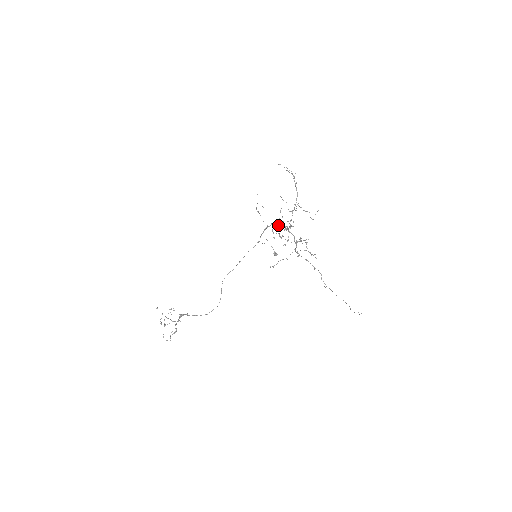
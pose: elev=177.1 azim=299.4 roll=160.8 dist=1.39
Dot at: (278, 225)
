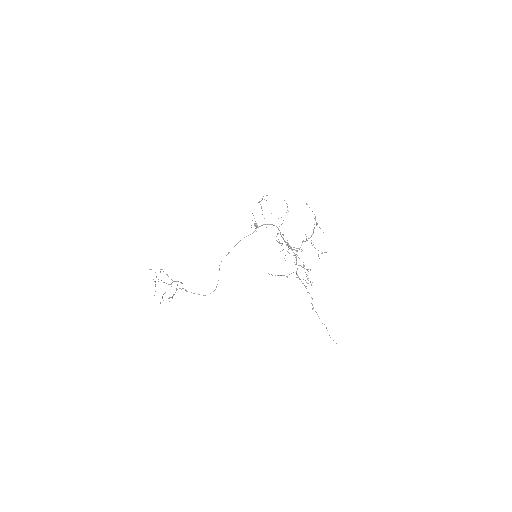
Dot at: (281, 236)
